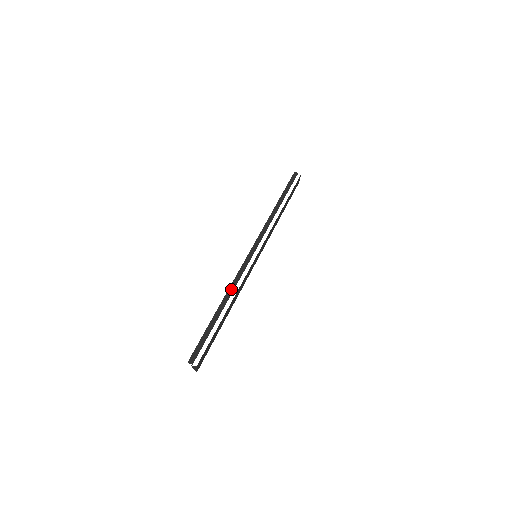
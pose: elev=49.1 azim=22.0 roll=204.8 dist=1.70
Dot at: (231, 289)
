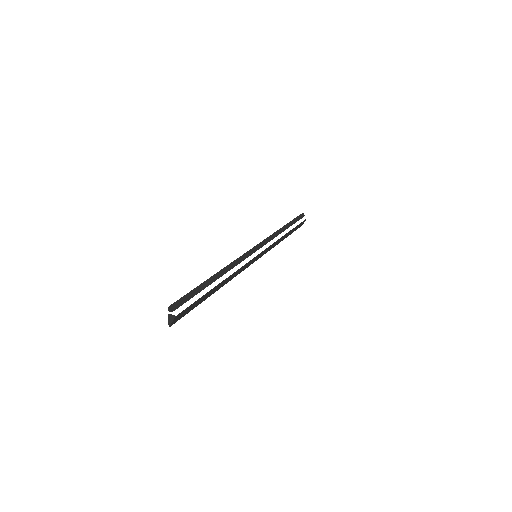
Dot at: (228, 267)
